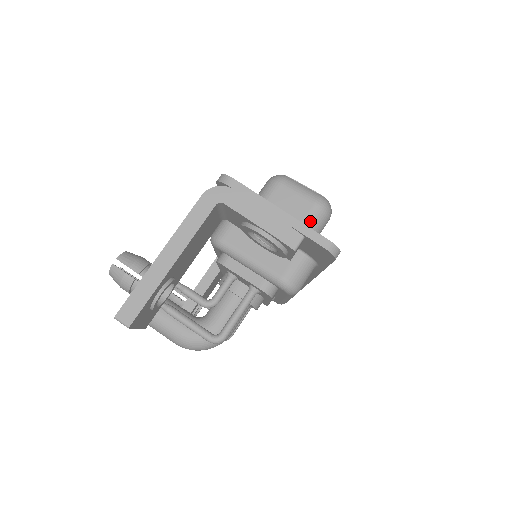
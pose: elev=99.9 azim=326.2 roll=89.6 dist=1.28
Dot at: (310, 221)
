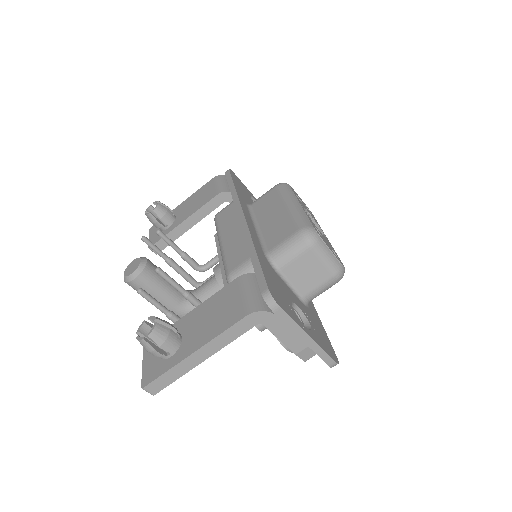
Dot at: (322, 289)
